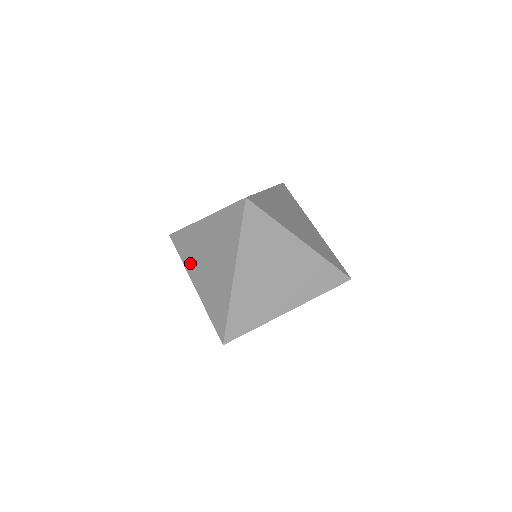
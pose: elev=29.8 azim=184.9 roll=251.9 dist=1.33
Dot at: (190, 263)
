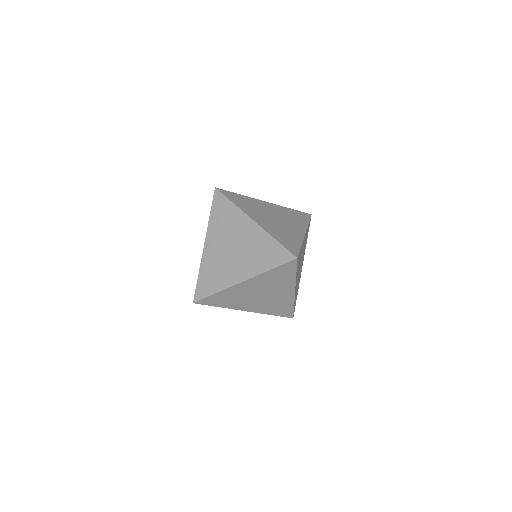
Dot at: occluded
